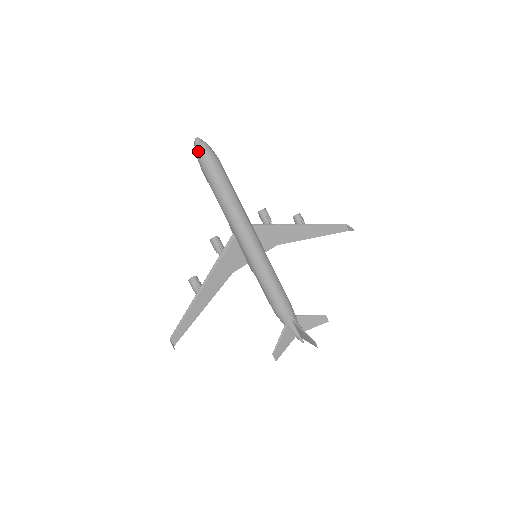
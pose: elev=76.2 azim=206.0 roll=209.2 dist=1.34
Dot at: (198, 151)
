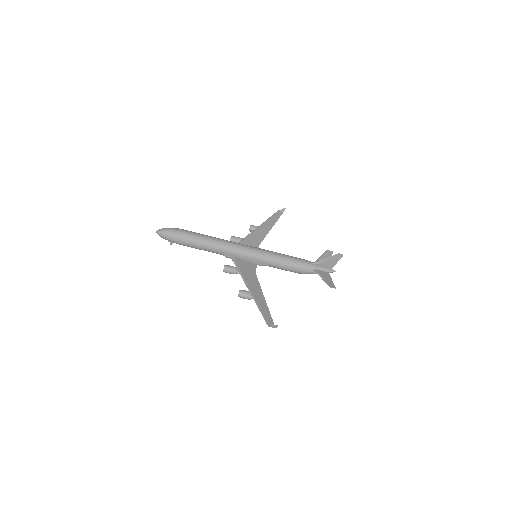
Dot at: (165, 234)
